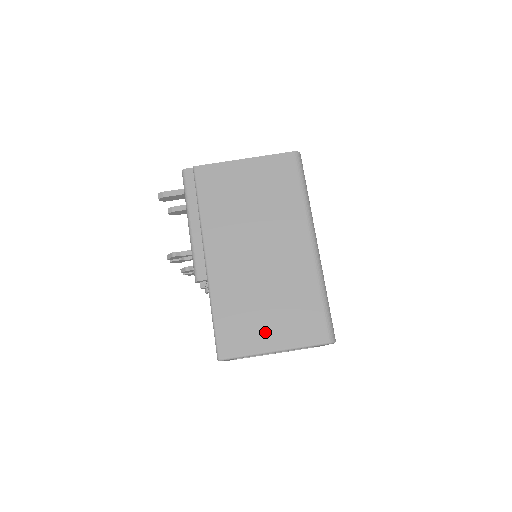
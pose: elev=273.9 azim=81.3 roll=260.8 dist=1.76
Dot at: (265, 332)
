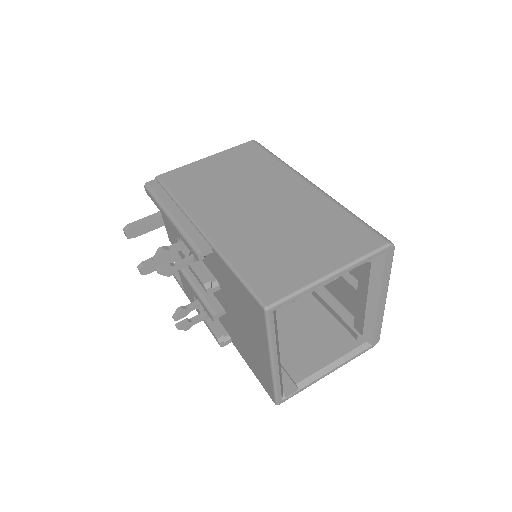
Dot at: (308, 262)
